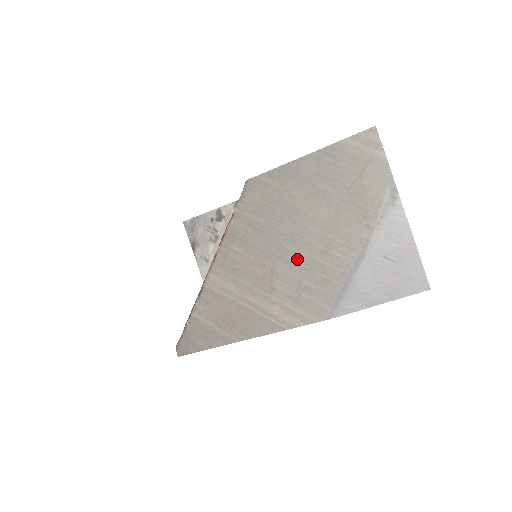
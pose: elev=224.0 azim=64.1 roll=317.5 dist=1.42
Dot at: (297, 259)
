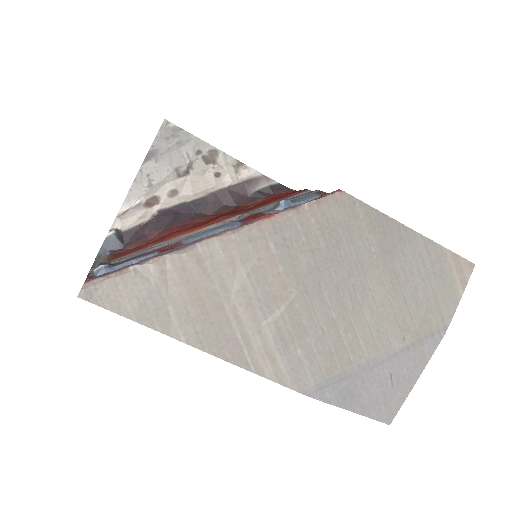
Dot at: (323, 312)
